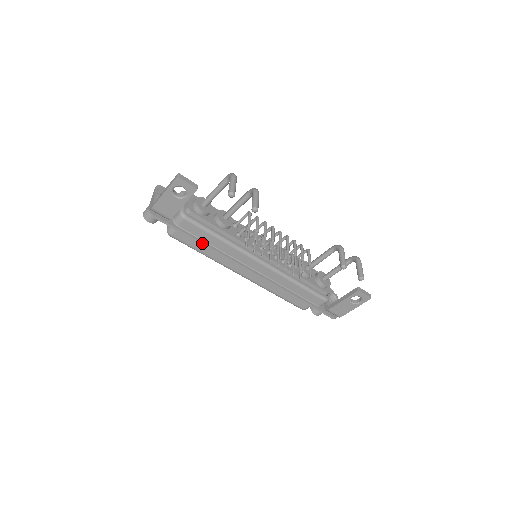
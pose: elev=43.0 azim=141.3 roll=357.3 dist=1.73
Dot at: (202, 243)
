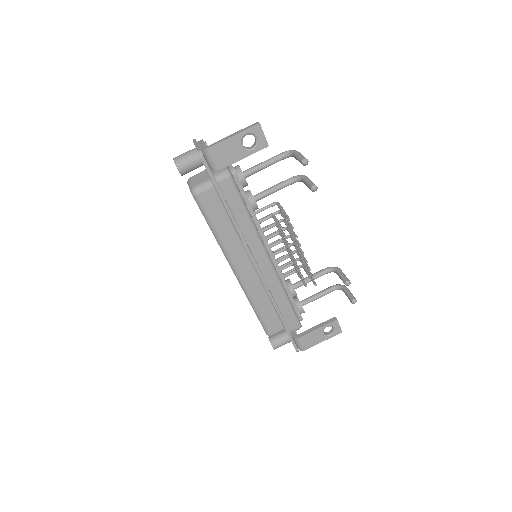
Dot at: (231, 213)
